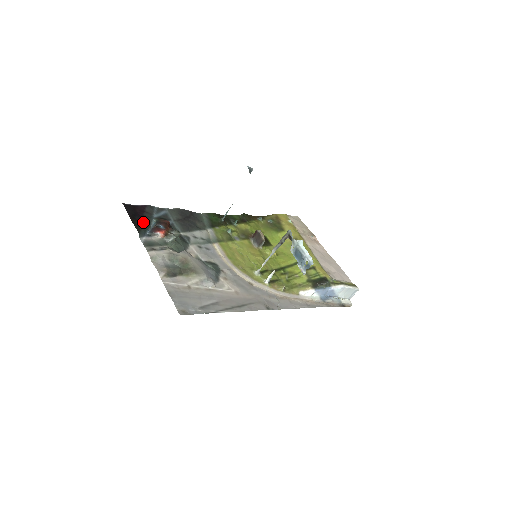
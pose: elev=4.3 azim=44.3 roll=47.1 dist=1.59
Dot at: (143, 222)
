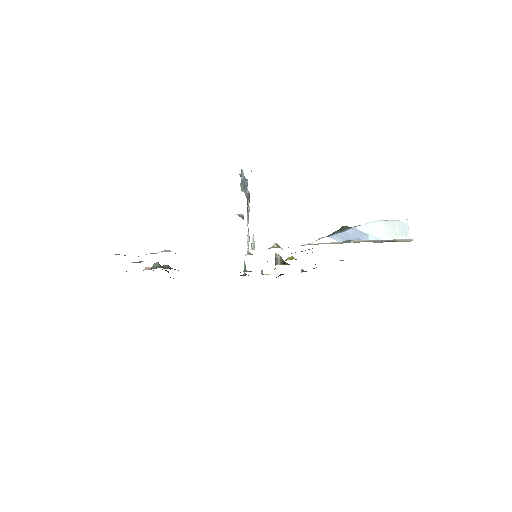
Dot at: occluded
